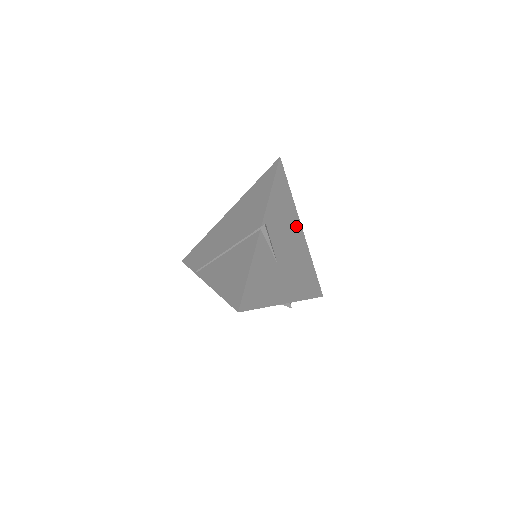
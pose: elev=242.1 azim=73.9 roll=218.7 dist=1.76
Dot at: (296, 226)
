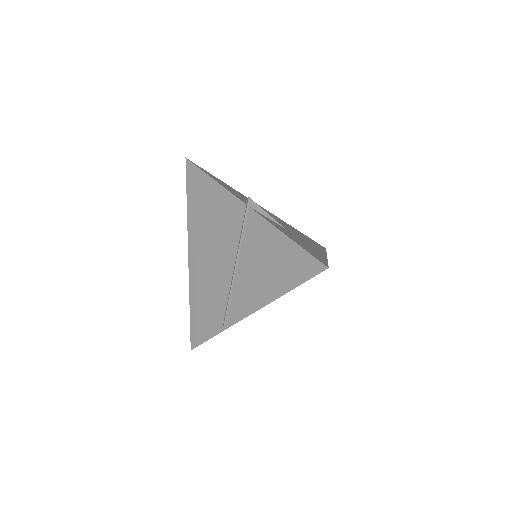
Dot at: occluded
